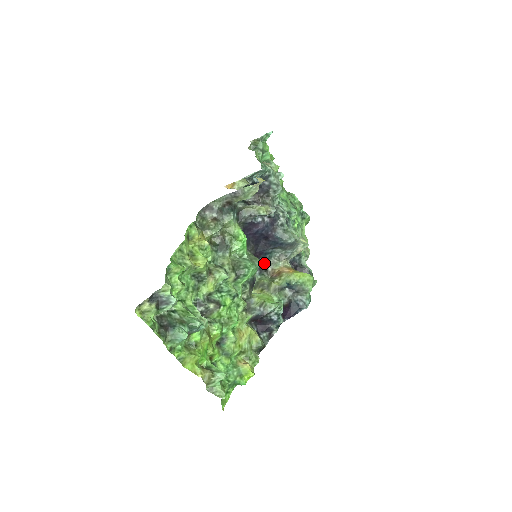
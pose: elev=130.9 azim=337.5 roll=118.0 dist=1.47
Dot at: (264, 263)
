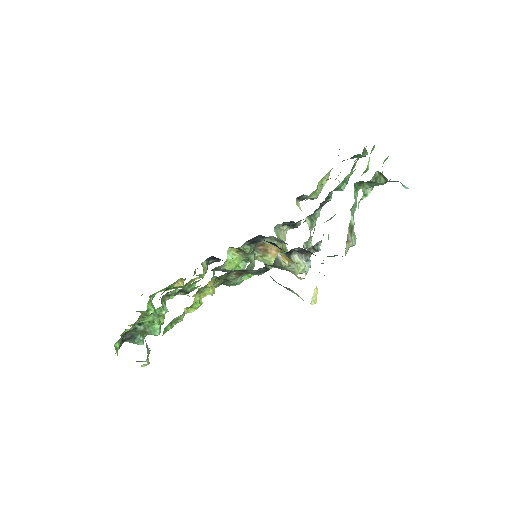
Dot at: (261, 239)
